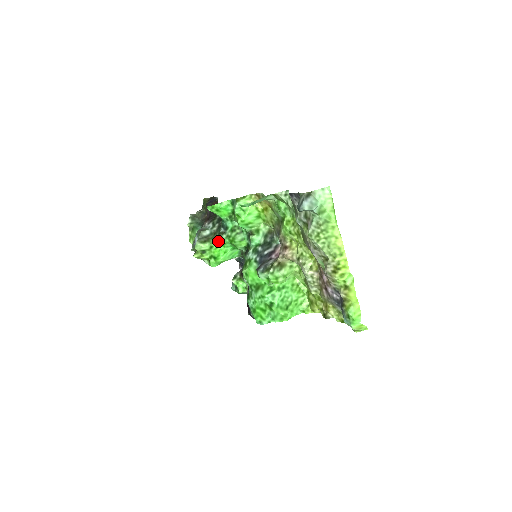
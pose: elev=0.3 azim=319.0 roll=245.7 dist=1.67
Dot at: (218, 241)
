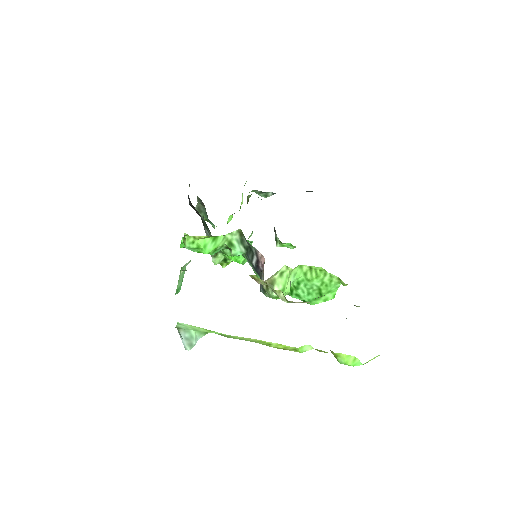
Dot at: occluded
